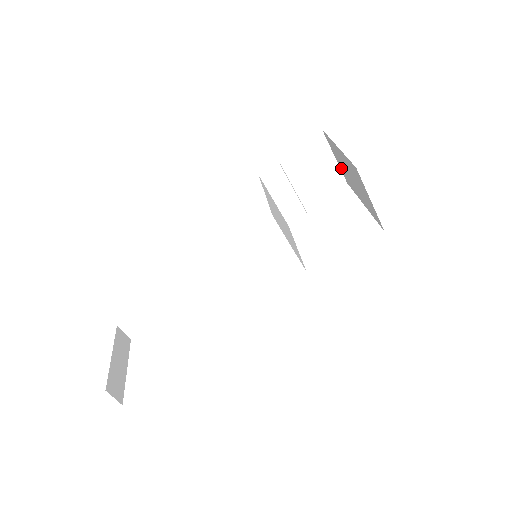
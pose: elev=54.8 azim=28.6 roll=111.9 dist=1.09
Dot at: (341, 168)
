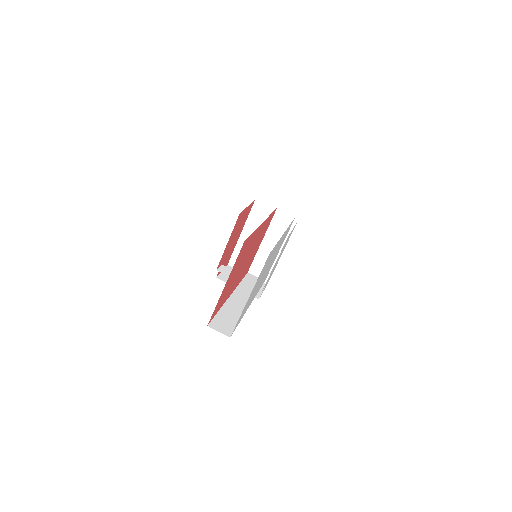
Dot at: occluded
